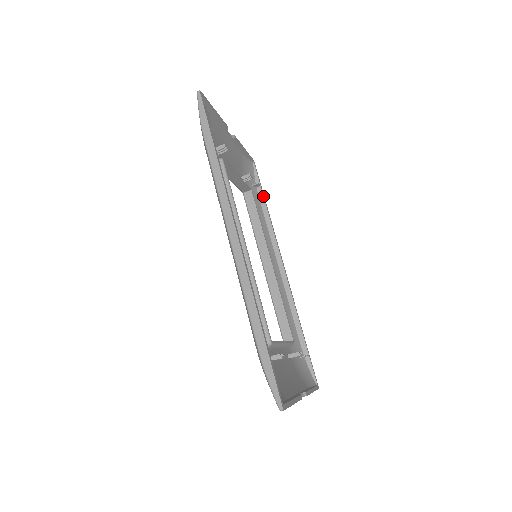
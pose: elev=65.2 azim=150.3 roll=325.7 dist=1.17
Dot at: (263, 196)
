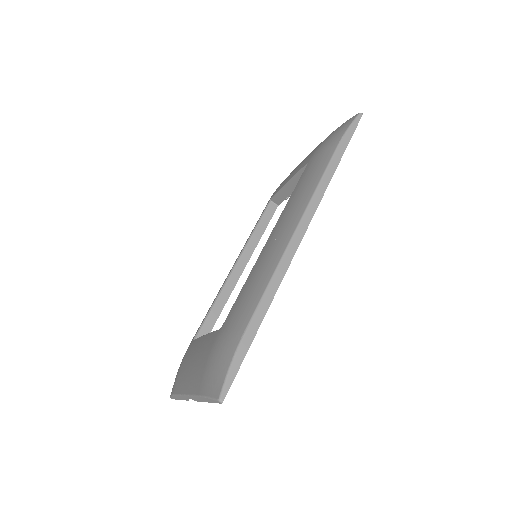
Dot at: occluded
